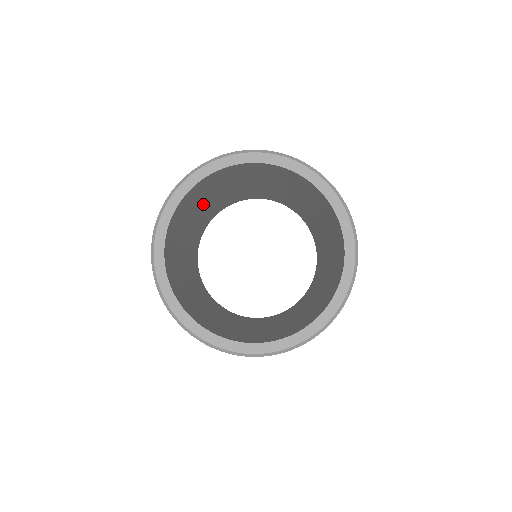
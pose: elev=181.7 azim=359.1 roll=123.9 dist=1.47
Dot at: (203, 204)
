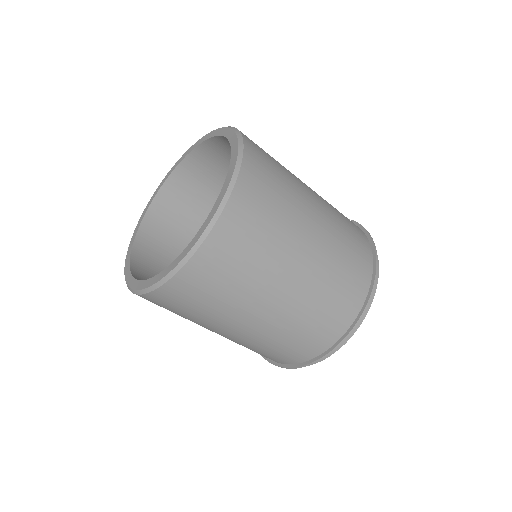
Dot at: occluded
